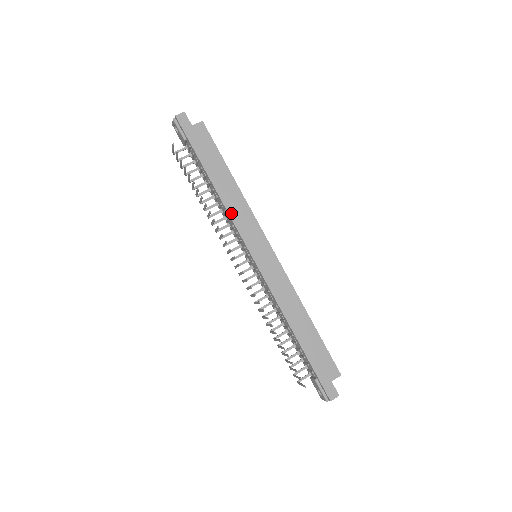
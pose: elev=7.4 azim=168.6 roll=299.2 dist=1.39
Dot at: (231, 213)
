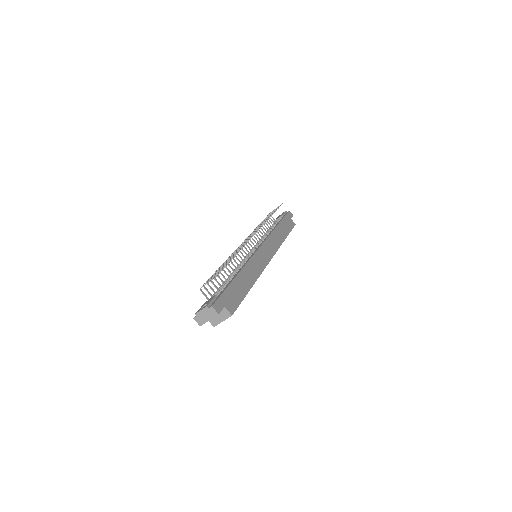
Dot at: (272, 235)
